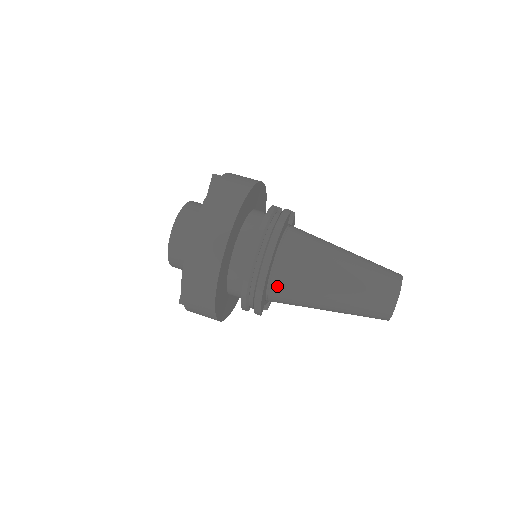
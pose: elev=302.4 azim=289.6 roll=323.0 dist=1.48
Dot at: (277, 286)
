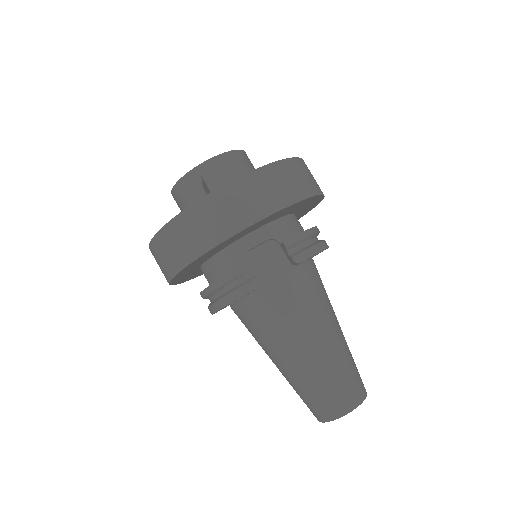
Dot at: occluded
